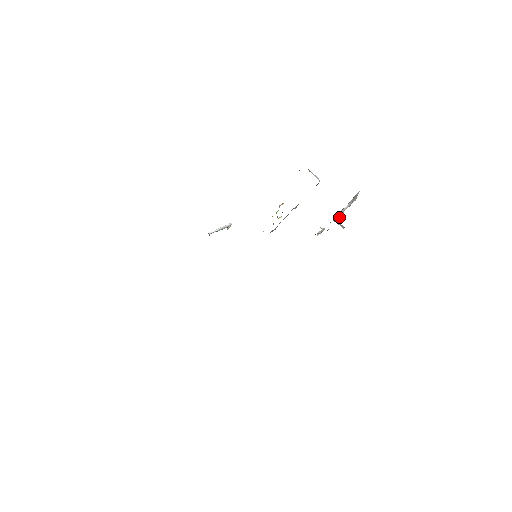
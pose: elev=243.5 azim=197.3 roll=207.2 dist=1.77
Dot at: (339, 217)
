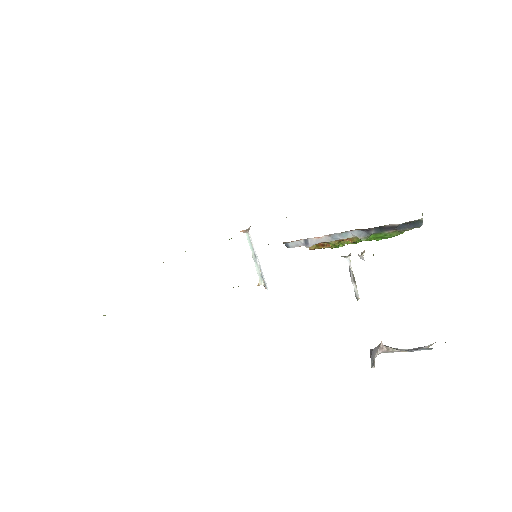
Dot at: (383, 347)
